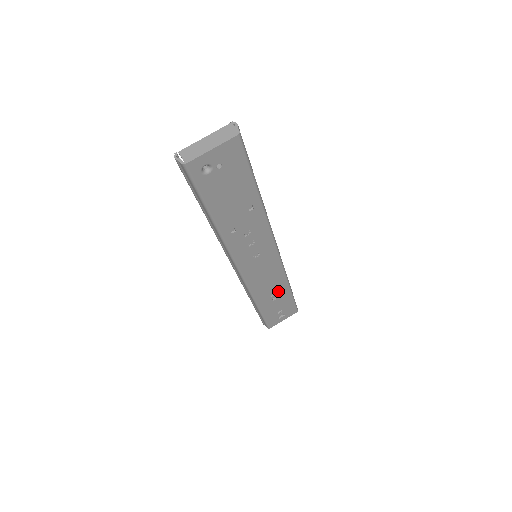
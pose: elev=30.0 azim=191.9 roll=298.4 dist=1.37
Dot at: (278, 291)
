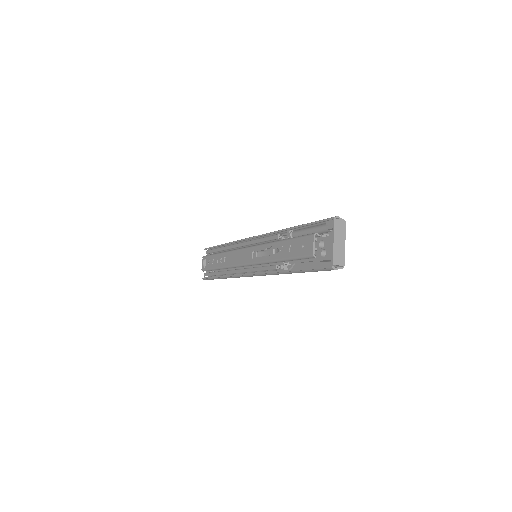
Dot at: occluded
